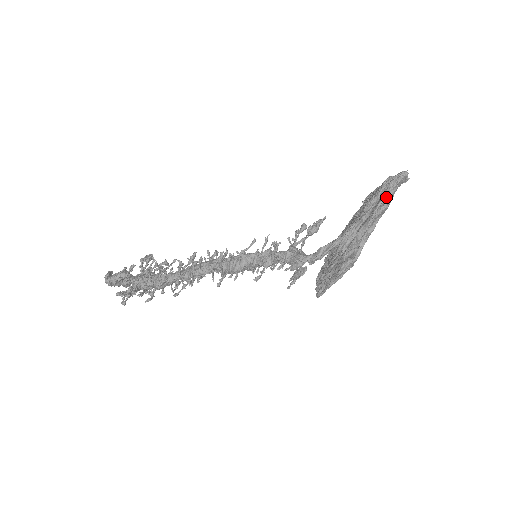
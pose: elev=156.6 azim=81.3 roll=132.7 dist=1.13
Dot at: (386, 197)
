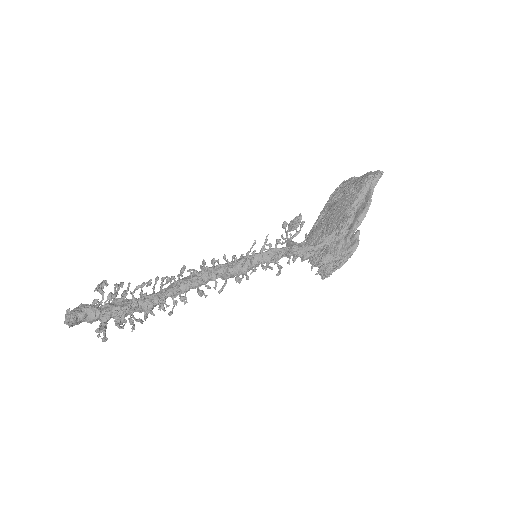
Dot at: (370, 191)
